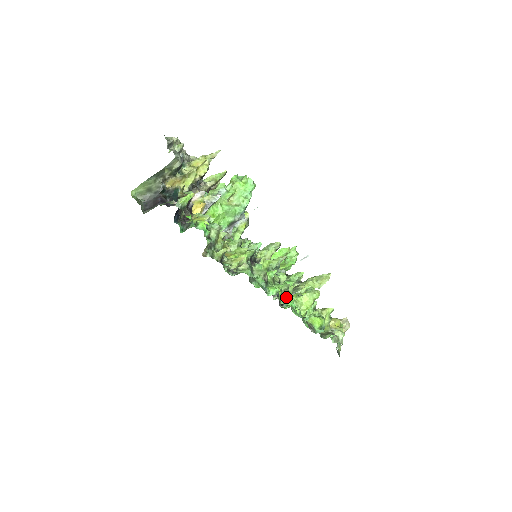
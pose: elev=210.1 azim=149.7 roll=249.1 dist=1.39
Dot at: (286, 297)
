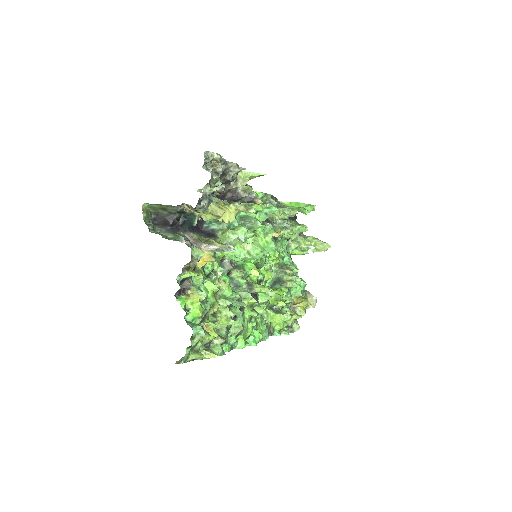
Dot at: (258, 321)
